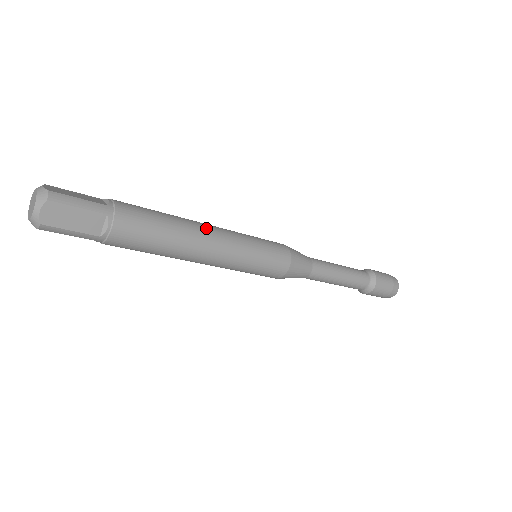
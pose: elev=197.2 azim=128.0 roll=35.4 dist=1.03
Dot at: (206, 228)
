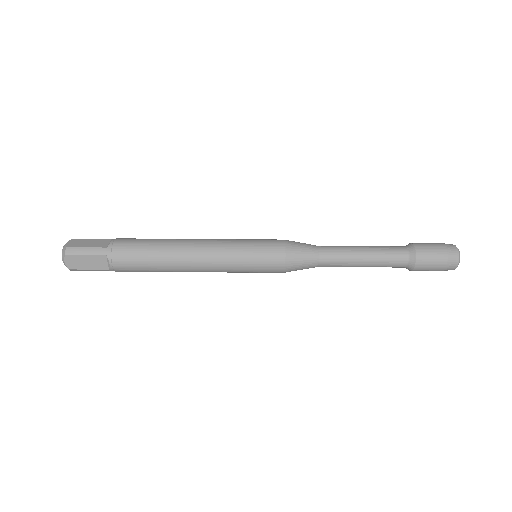
Dot at: (191, 246)
